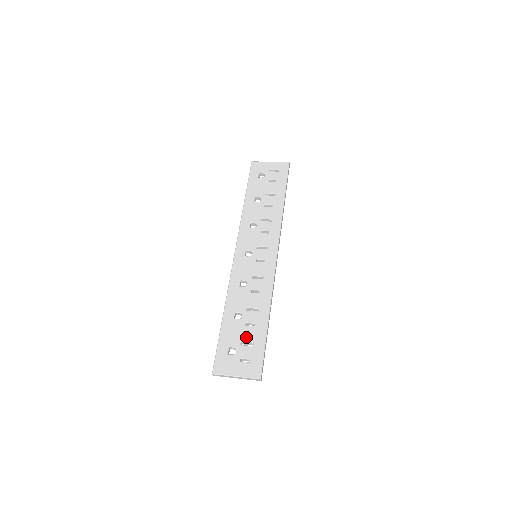
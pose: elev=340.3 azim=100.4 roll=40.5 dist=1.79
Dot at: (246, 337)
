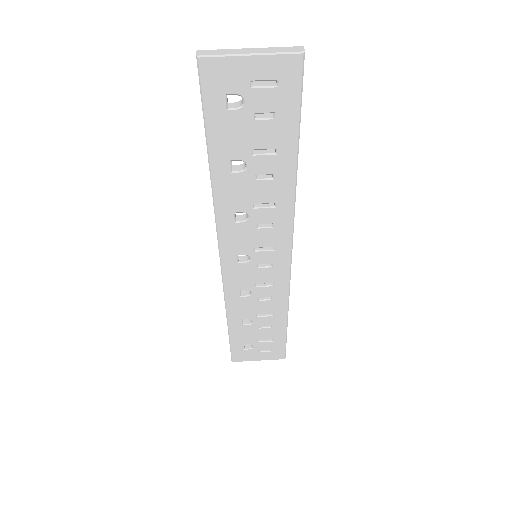
Dot at: (262, 337)
